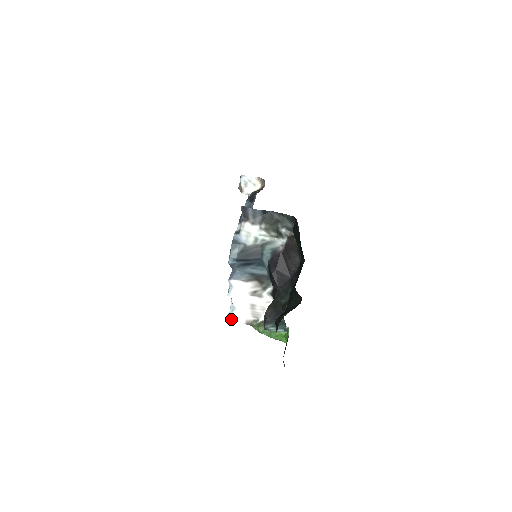
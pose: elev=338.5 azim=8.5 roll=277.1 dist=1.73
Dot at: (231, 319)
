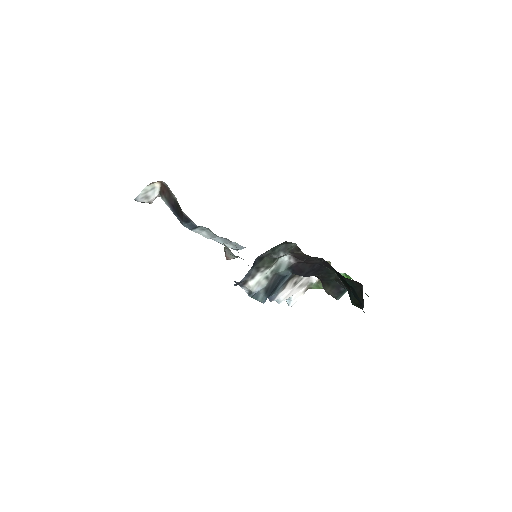
Dot at: (294, 303)
